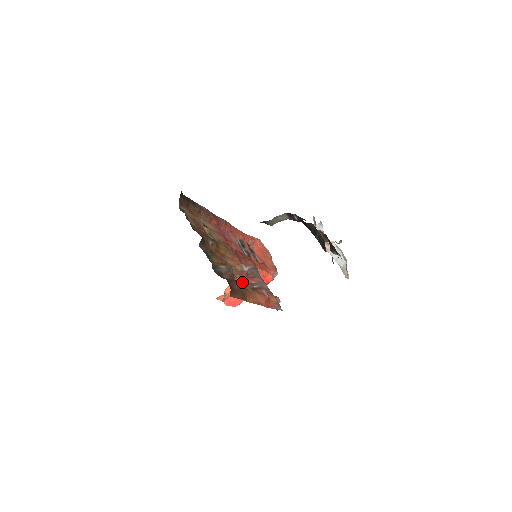
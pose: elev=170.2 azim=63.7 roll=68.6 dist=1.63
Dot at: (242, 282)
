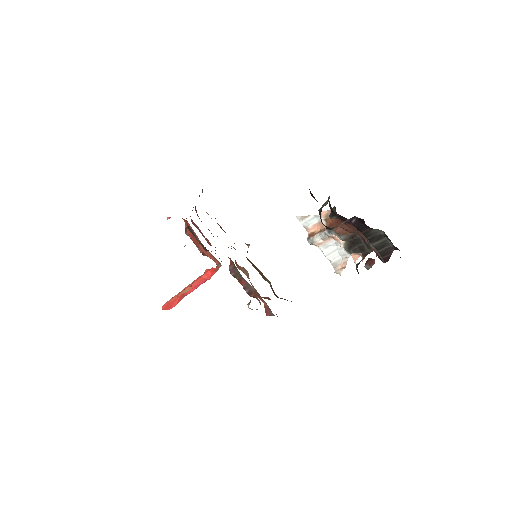
Dot at: occluded
